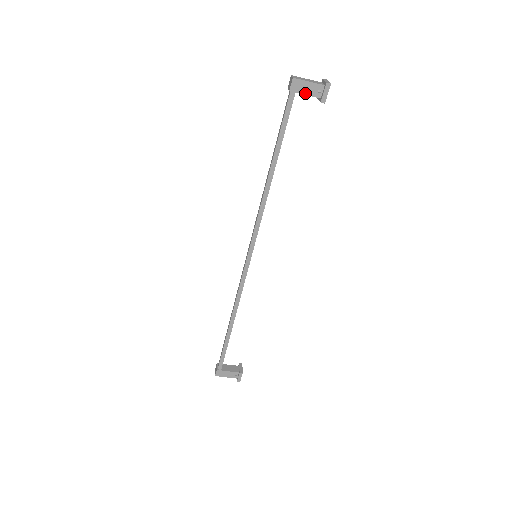
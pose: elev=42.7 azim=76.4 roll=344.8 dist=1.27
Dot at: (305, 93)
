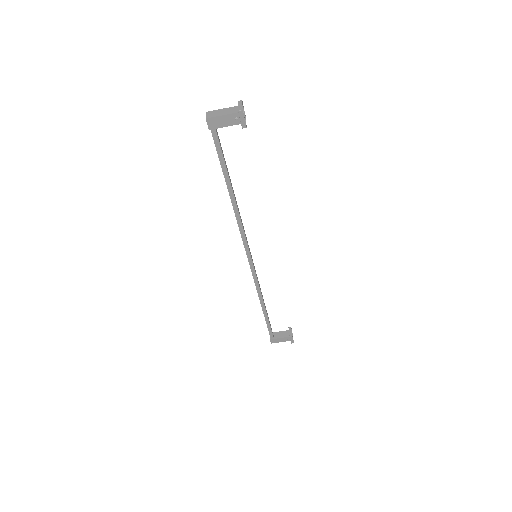
Dot at: (224, 126)
